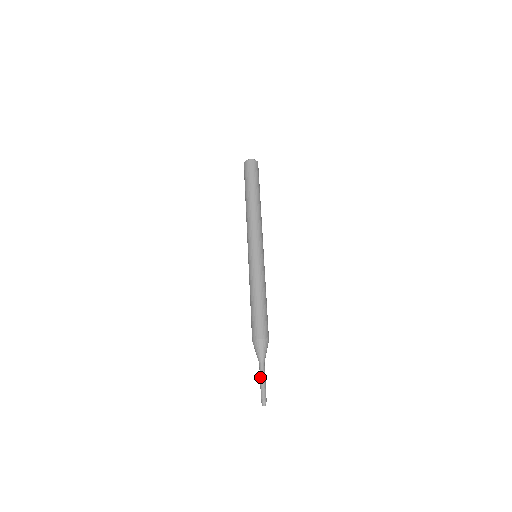
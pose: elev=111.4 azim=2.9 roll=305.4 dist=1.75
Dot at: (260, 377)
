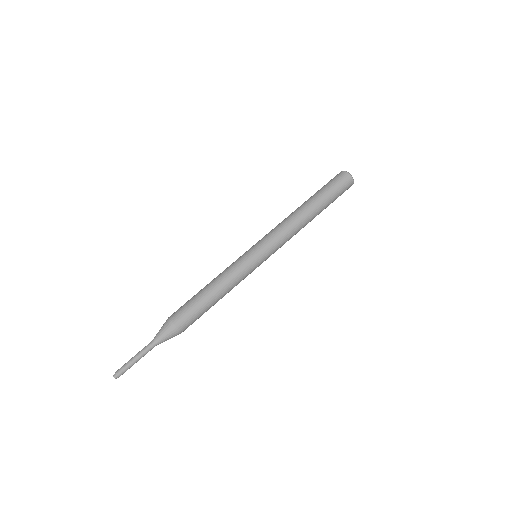
Dot at: (139, 353)
